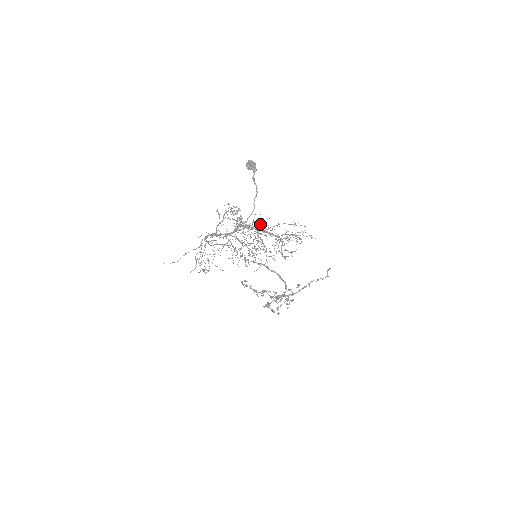
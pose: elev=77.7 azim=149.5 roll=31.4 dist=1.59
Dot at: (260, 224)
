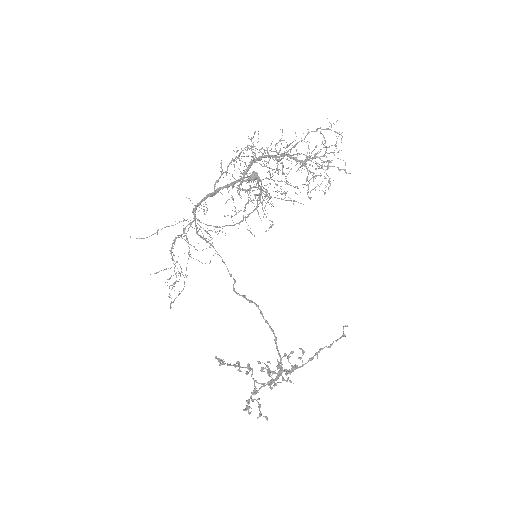
Dot at: occluded
